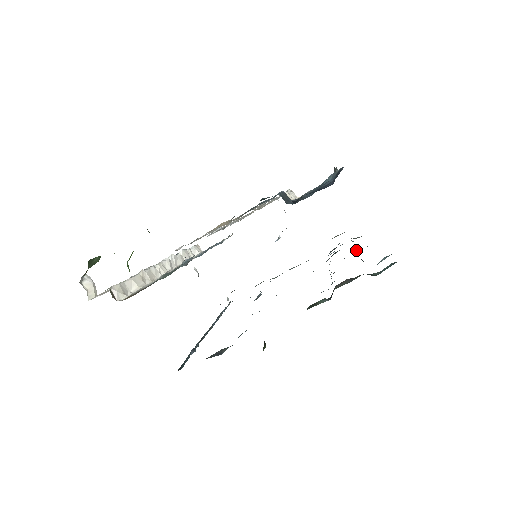
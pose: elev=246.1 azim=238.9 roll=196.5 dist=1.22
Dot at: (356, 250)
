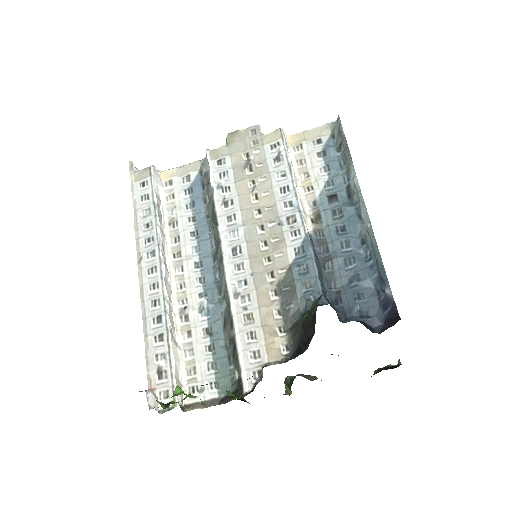
Dot at: occluded
